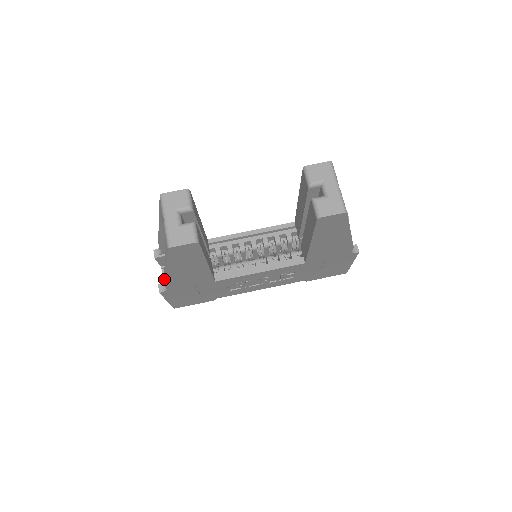
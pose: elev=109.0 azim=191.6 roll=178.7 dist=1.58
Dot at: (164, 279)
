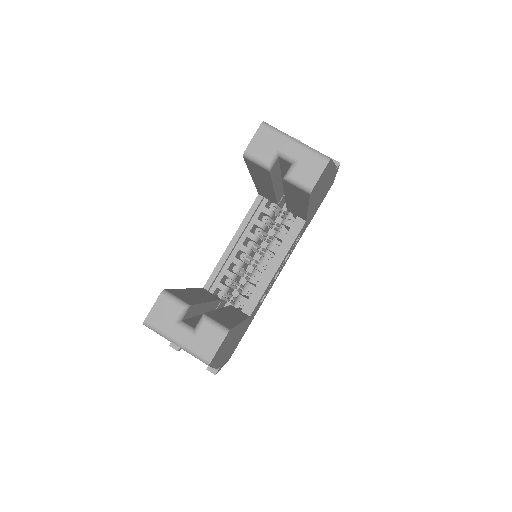
Dot at: occluded
